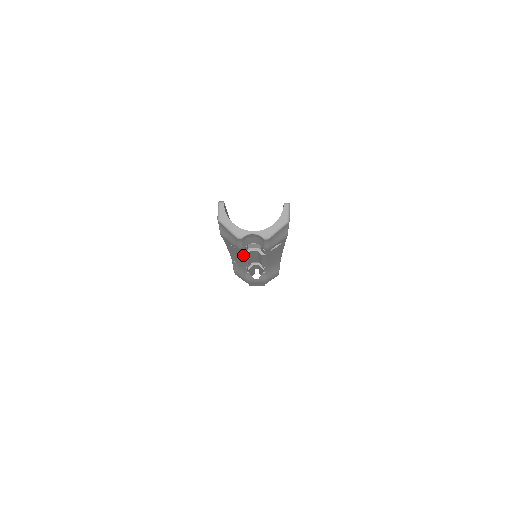
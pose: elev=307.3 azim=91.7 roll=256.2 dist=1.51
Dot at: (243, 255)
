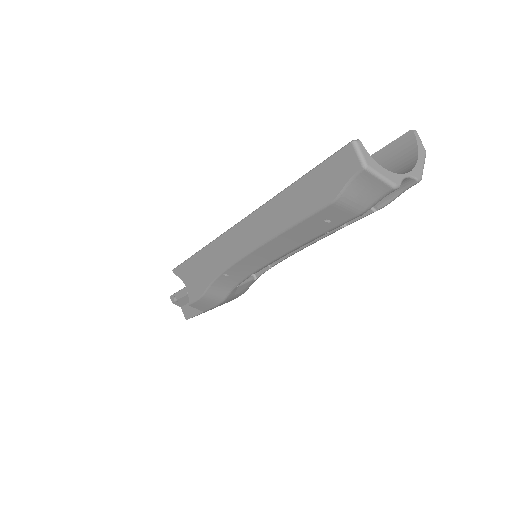
Dot at: (315, 238)
